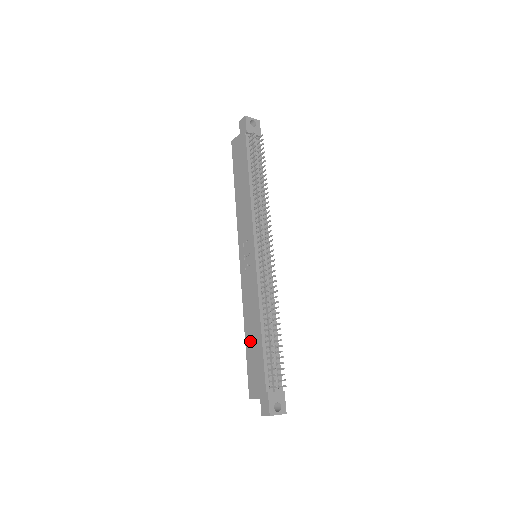
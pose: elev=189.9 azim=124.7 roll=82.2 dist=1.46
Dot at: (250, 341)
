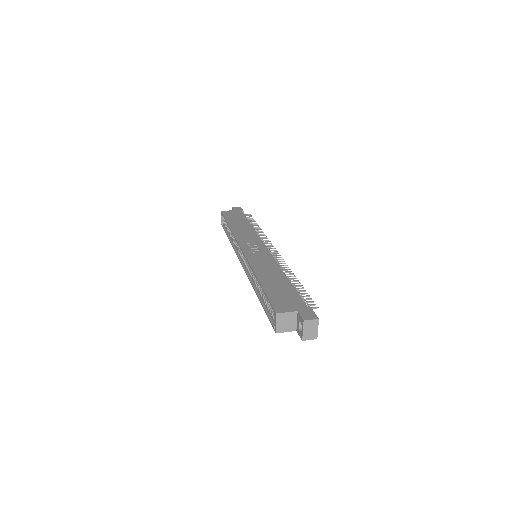
Dot at: (270, 283)
